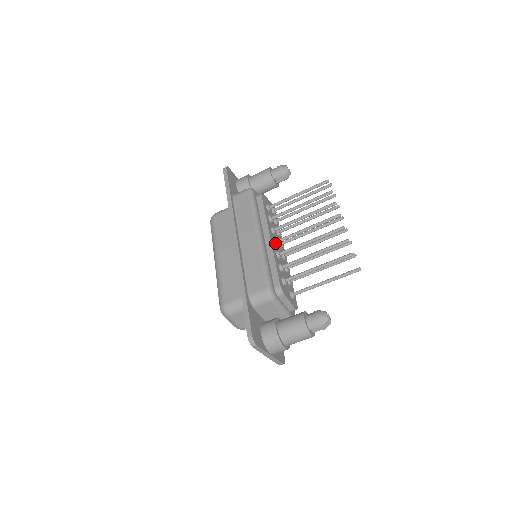
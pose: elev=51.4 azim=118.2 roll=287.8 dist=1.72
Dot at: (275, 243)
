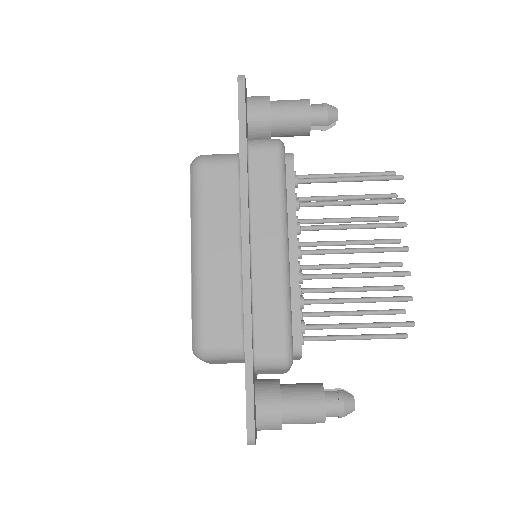
Dot at: (299, 257)
